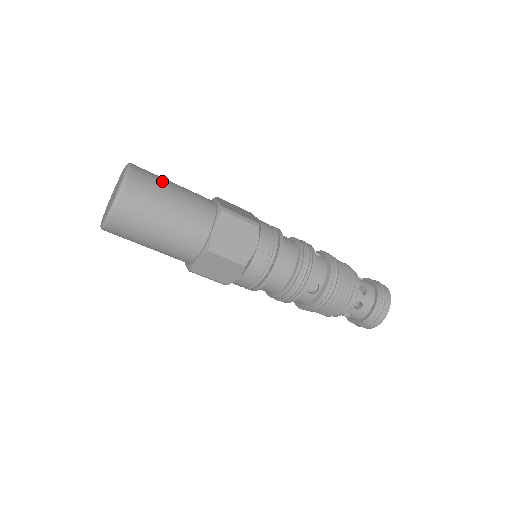
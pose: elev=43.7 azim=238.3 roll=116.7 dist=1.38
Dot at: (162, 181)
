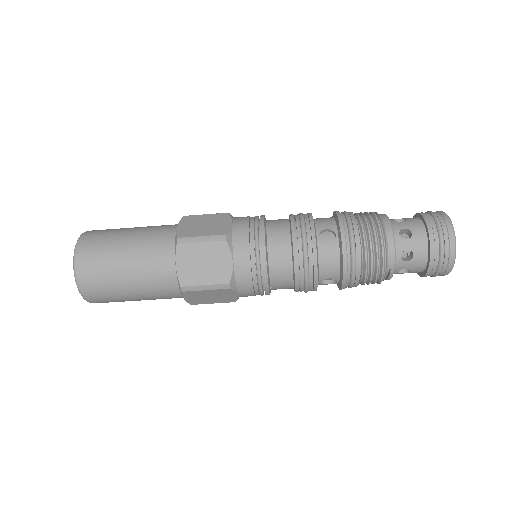
Dot at: occluded
